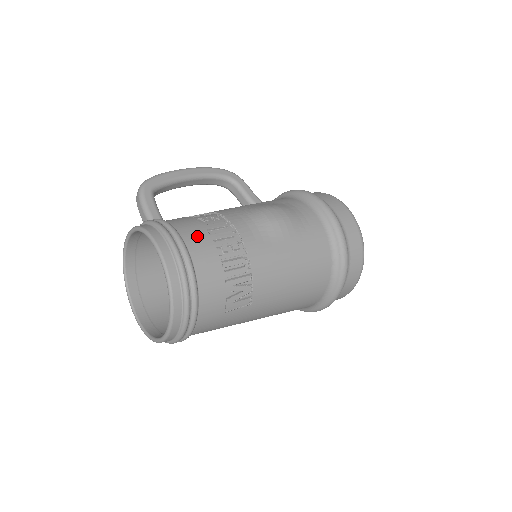
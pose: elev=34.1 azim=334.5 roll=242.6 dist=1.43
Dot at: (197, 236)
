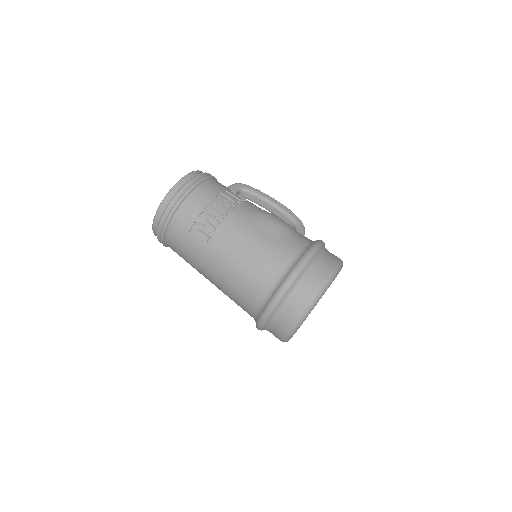
Dot at: (217, 186)
